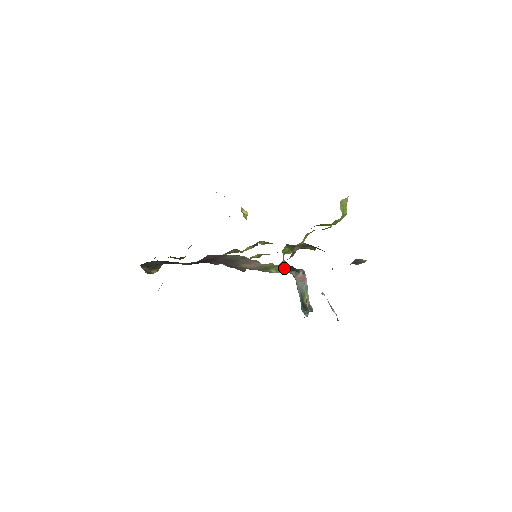
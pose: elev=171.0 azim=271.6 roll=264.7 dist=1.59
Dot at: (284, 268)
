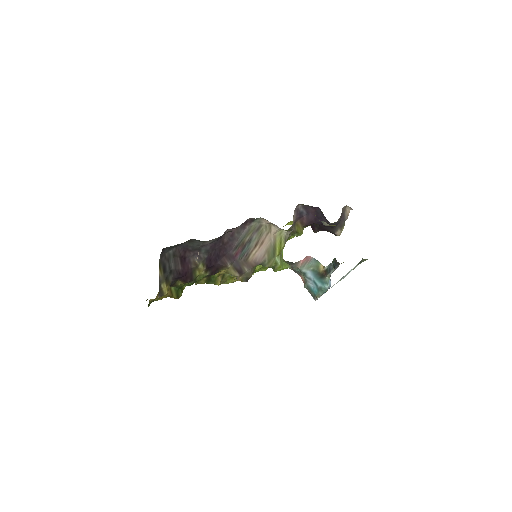
Dot at: (284, 262)
